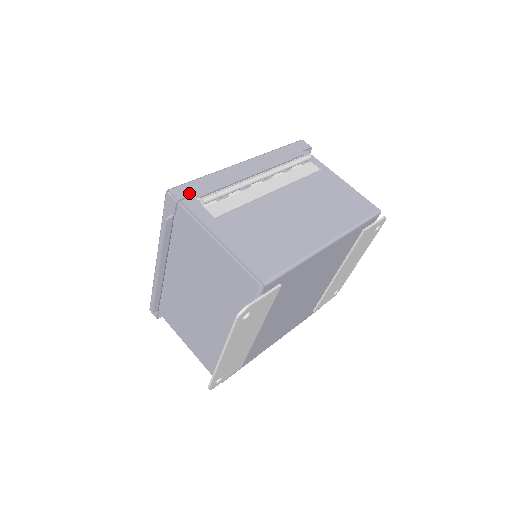
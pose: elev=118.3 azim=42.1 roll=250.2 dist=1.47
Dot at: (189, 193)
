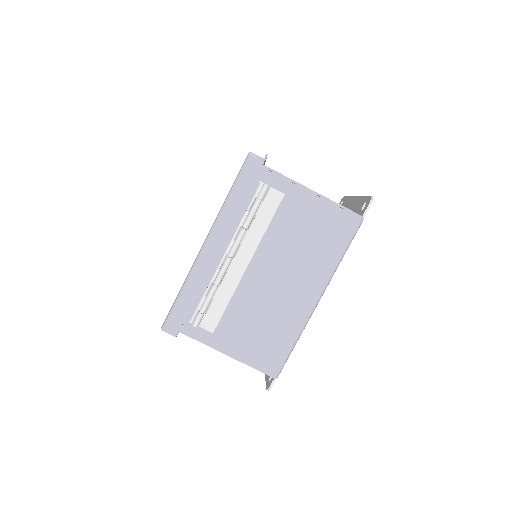
Dot at: (180, 323)
